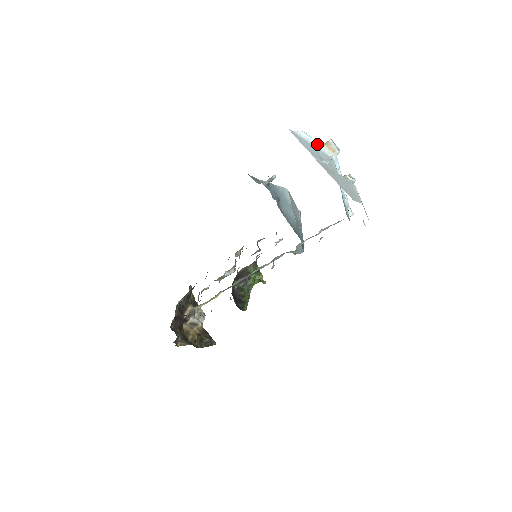
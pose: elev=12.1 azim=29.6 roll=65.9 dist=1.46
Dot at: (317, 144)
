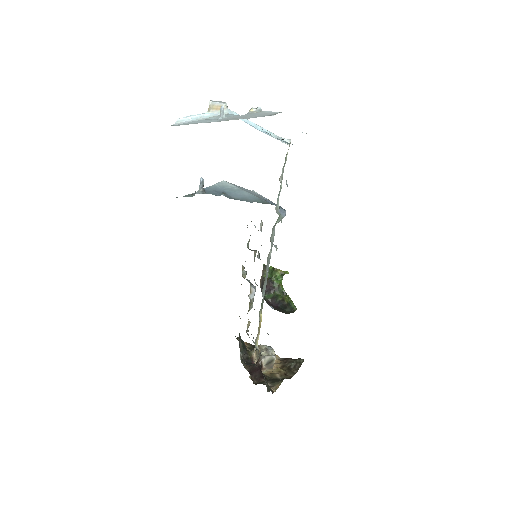
Dot at: (203, 115)
